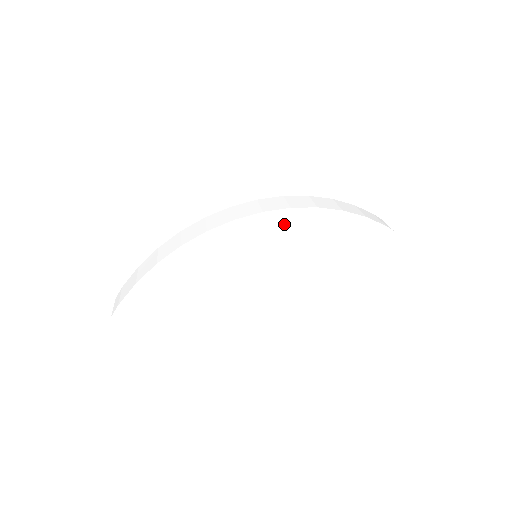
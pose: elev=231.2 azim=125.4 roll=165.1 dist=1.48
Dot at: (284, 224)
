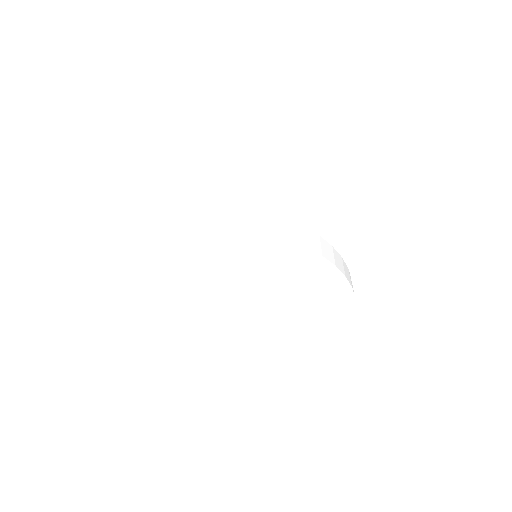
Dot at: (293, 253)
